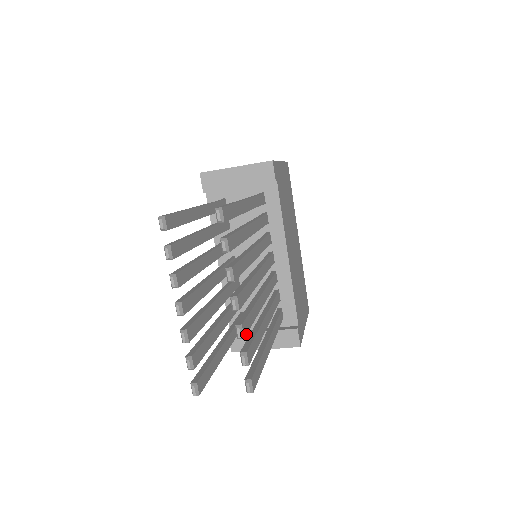
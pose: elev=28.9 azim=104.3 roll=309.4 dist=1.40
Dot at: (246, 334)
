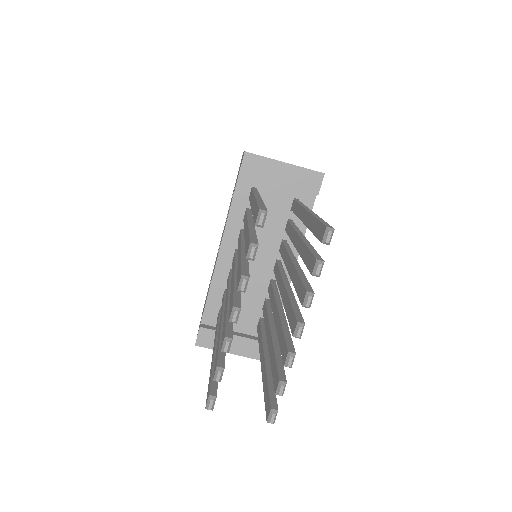
Dot at: occluded
